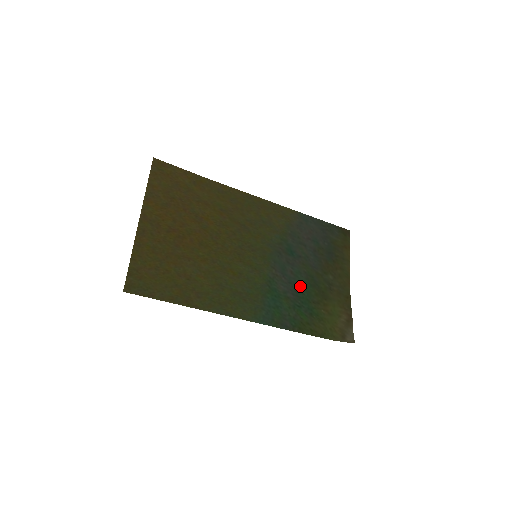
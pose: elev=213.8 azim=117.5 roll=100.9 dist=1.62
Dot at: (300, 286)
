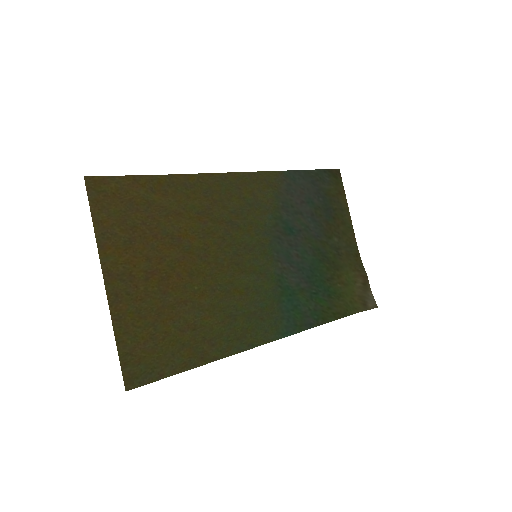
Dot at: (310, 268)
